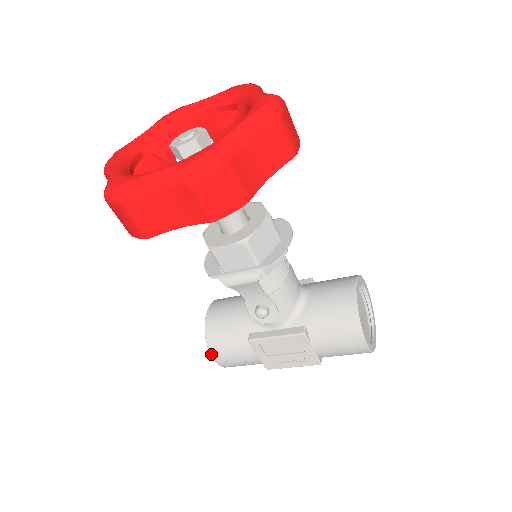
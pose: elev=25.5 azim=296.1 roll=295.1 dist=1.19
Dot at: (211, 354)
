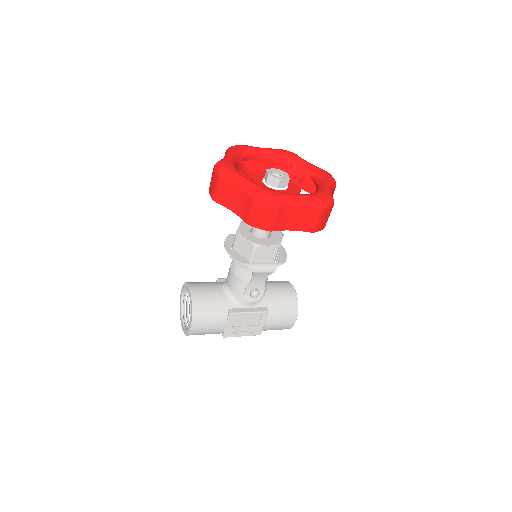
Dot at: (193, 322)
